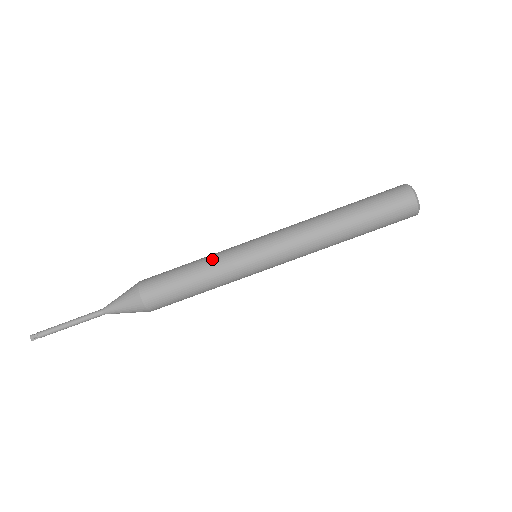
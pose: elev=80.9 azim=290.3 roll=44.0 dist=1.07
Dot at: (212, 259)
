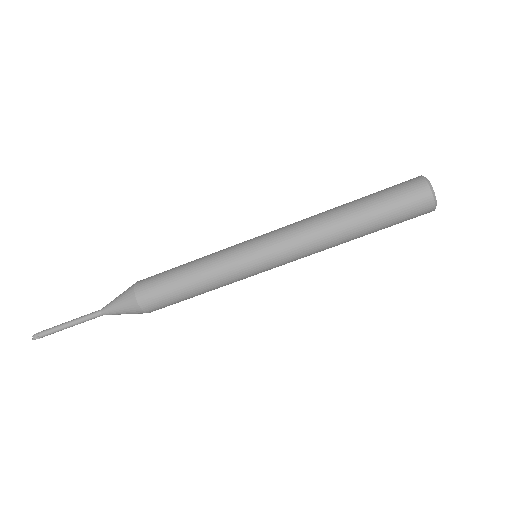
Dot at: (210, 254)
